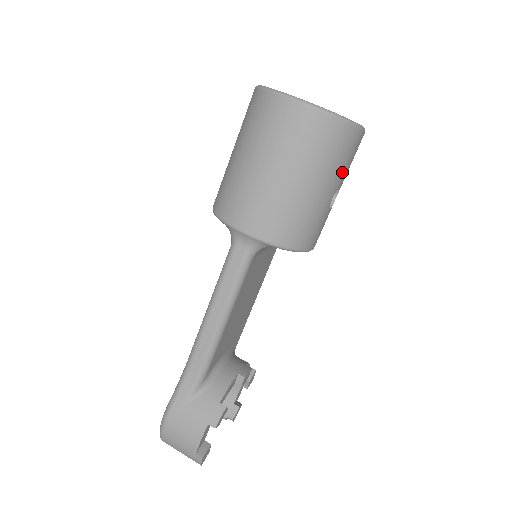
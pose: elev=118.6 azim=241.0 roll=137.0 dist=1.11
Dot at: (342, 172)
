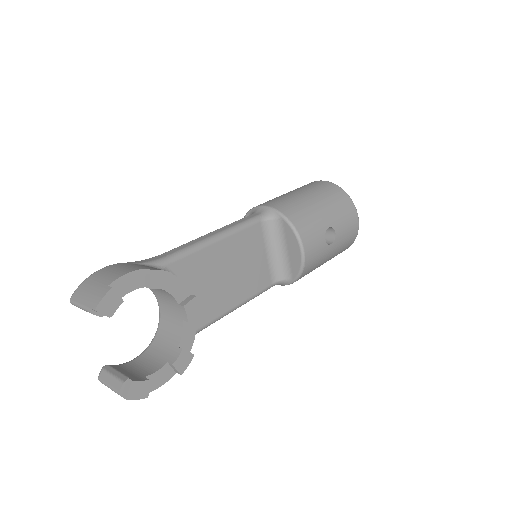
Dot at: (339, 219)
